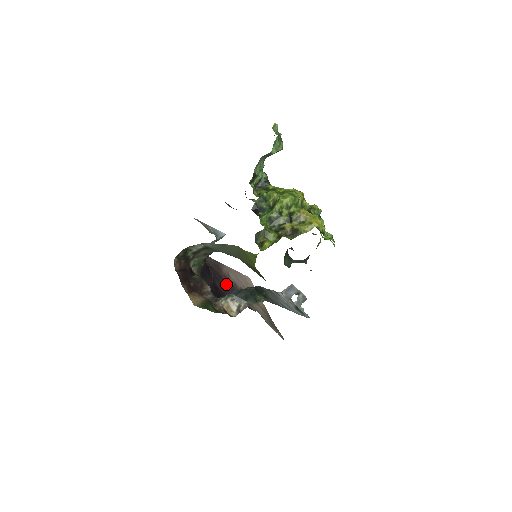
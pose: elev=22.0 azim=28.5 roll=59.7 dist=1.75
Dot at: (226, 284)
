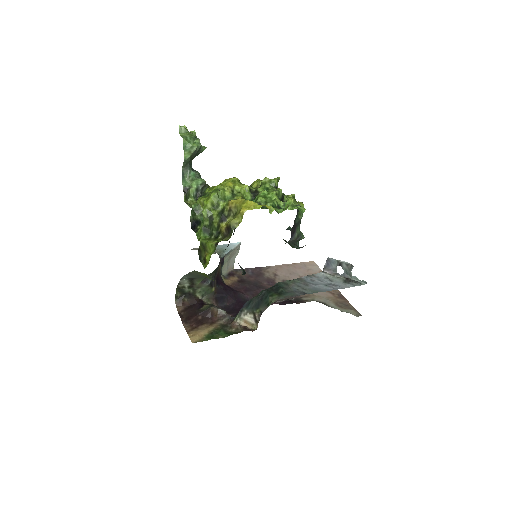
Dot at: occluded
